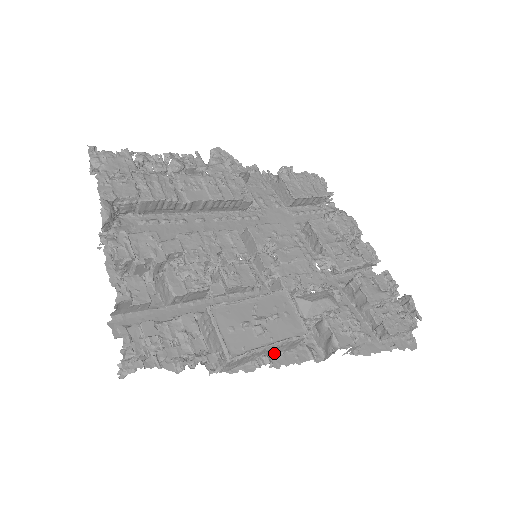
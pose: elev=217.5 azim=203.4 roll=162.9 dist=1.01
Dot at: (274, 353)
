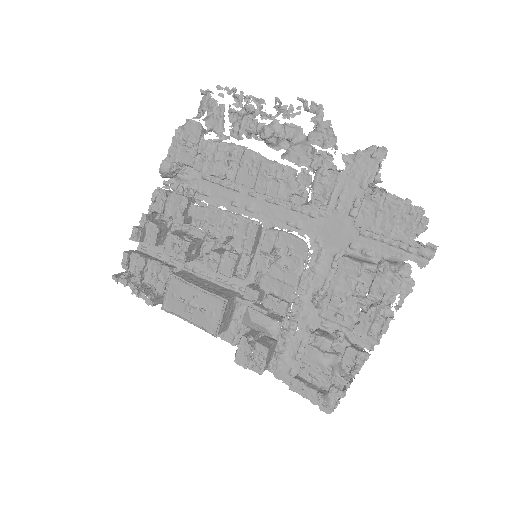
Dot at: occluded
